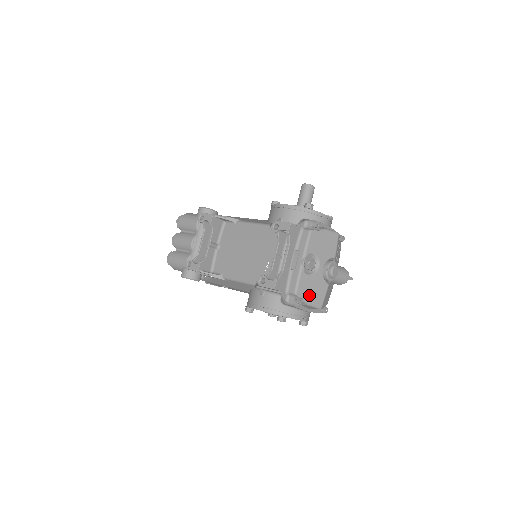
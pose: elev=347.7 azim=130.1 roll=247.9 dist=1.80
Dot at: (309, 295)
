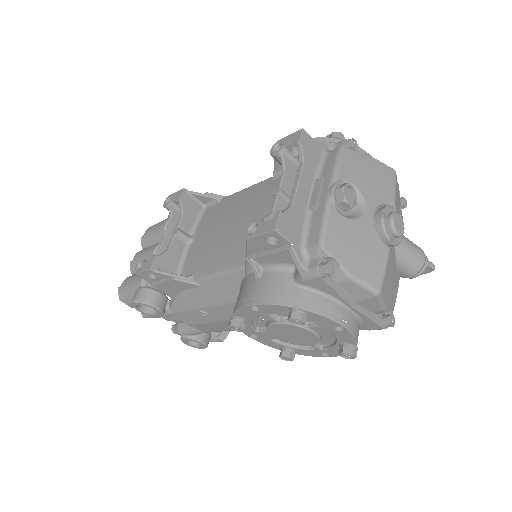
Dot at: (351, 257)
